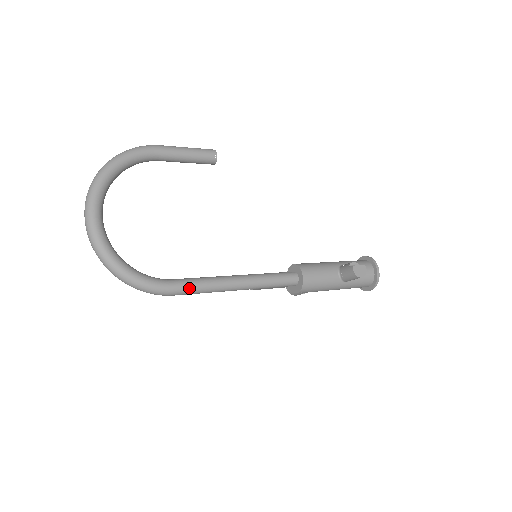
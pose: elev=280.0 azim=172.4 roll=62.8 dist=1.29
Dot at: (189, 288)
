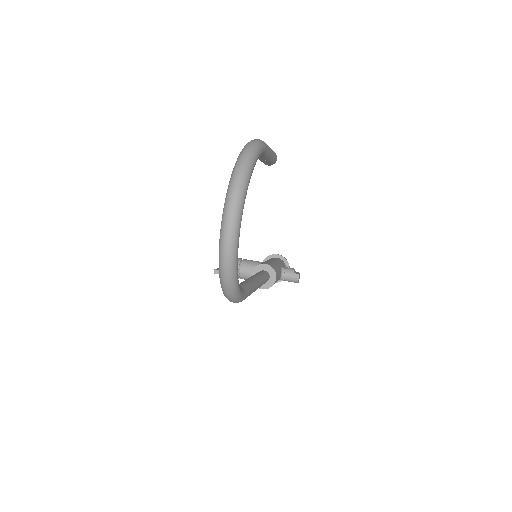
Dot at: occluded
